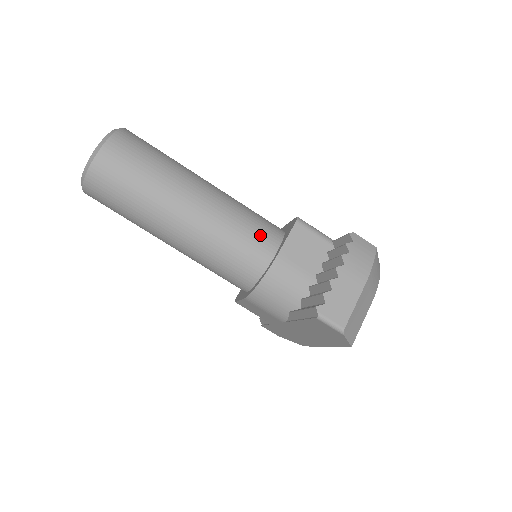
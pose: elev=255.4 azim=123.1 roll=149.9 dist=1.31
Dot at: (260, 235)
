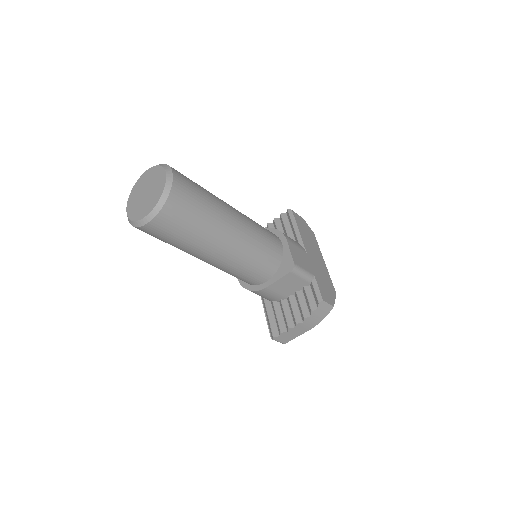
Dot at: (260, 271)
